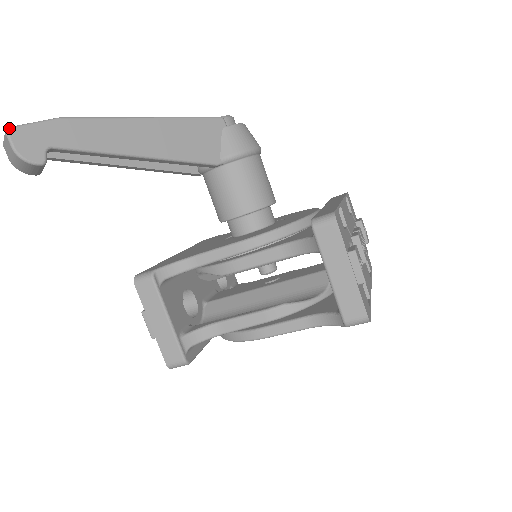
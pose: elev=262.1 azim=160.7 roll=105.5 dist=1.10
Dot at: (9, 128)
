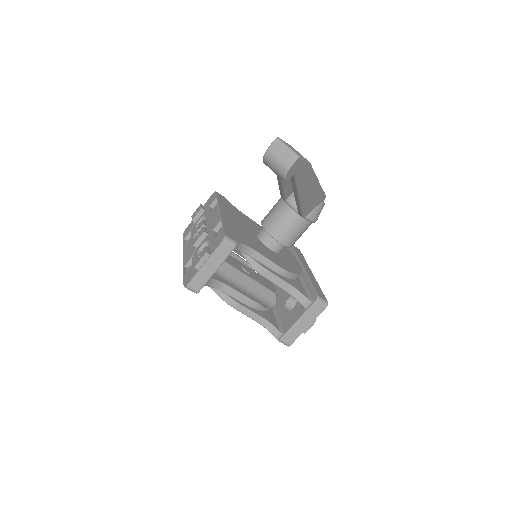
Dot at: (300, 157)
